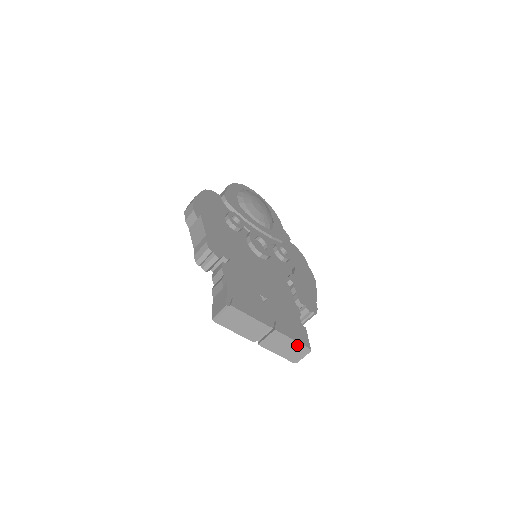
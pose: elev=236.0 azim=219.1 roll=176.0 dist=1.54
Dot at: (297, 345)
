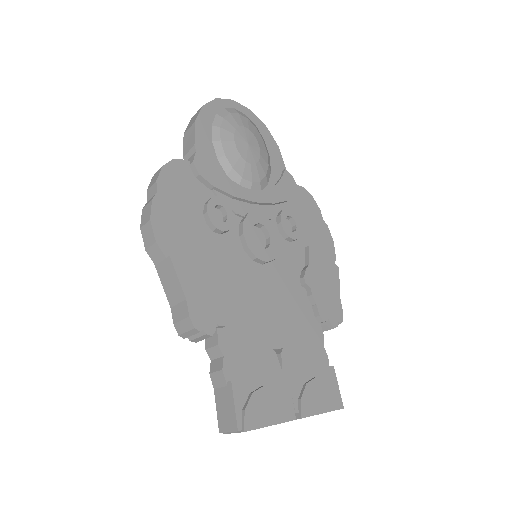
Dot at: occluded
